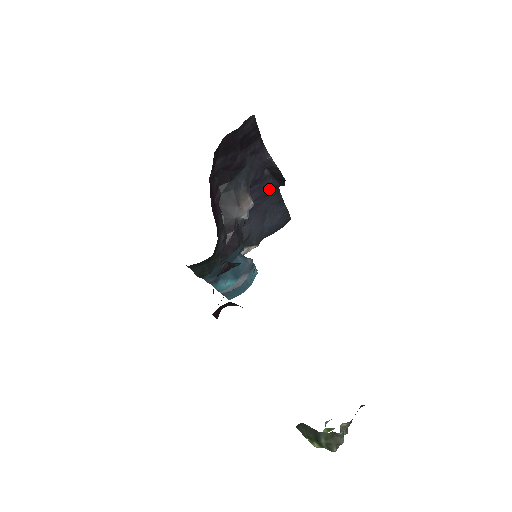
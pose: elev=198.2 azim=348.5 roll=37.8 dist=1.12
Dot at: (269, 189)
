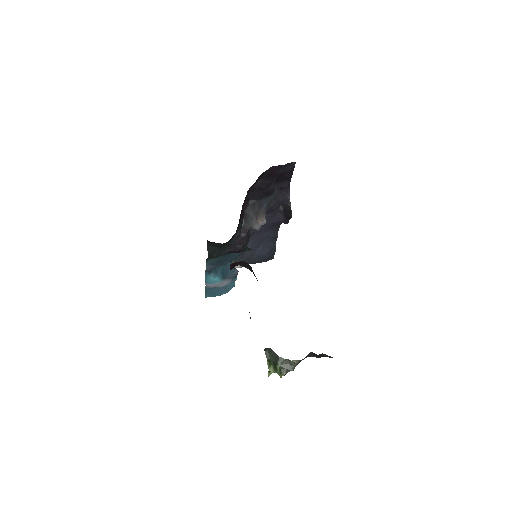
Dot at: (275, 222)
